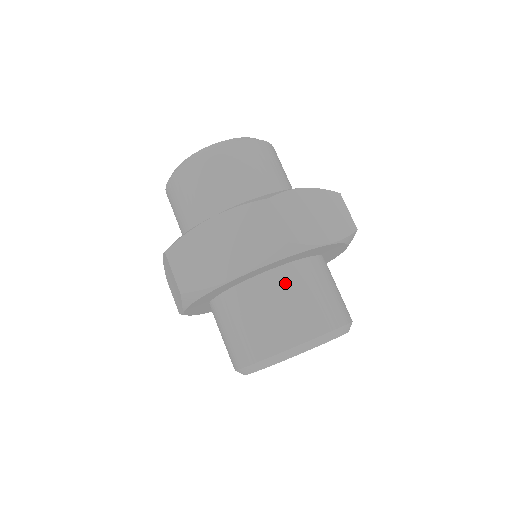
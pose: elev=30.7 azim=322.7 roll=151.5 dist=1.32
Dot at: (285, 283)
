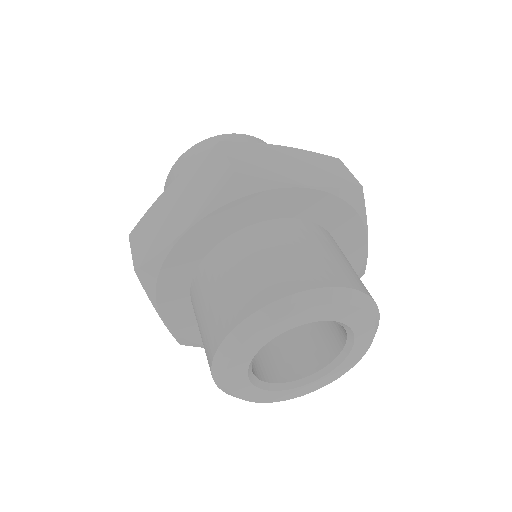
Dot at: (254, 241)
